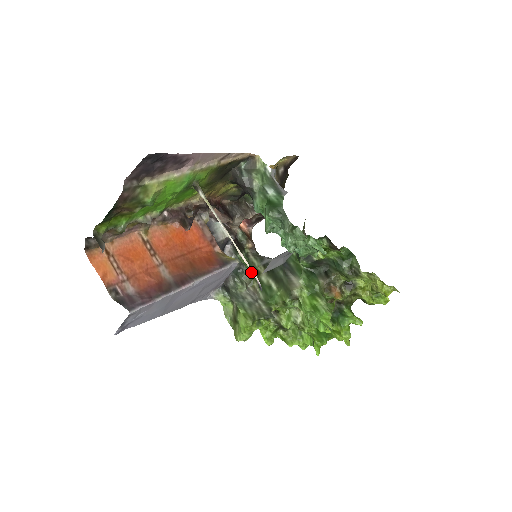
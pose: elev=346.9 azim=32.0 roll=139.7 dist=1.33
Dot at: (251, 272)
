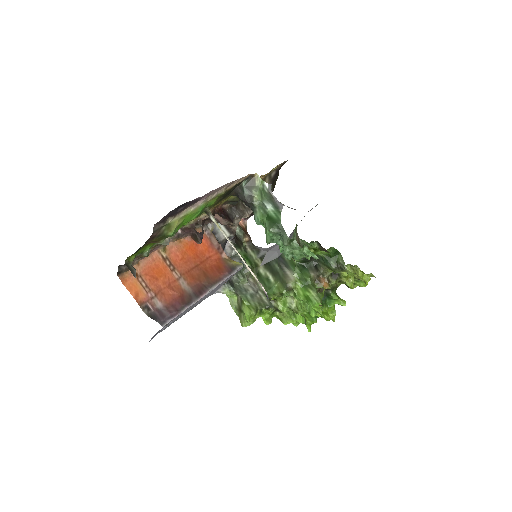
Dot at: (251, 266)
